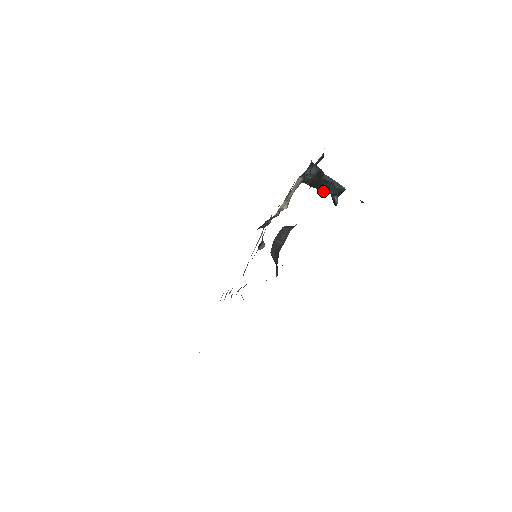
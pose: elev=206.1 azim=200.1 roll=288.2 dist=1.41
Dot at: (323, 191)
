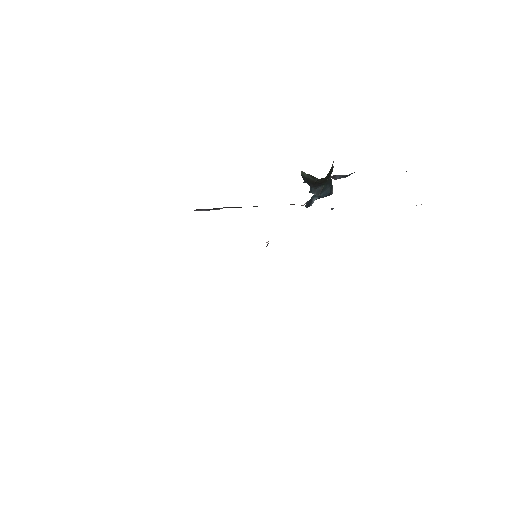
Dot at: (314, 191)
